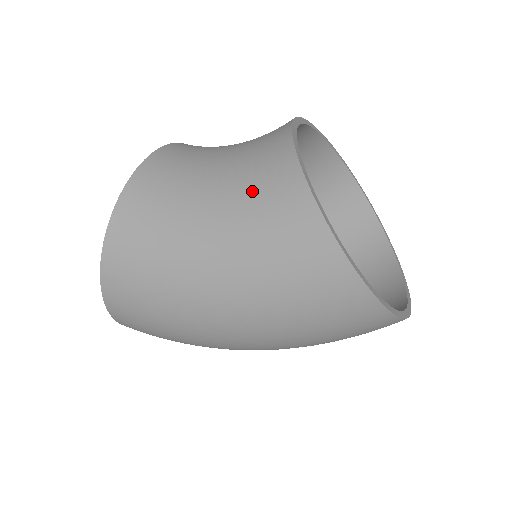
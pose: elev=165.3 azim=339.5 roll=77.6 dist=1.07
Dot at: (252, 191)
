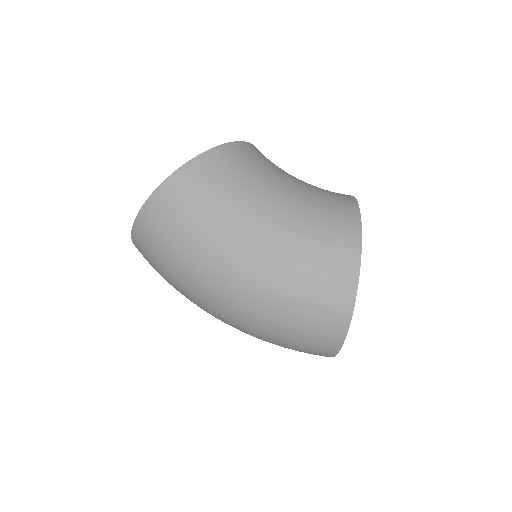
Dot at: (322, 198)
